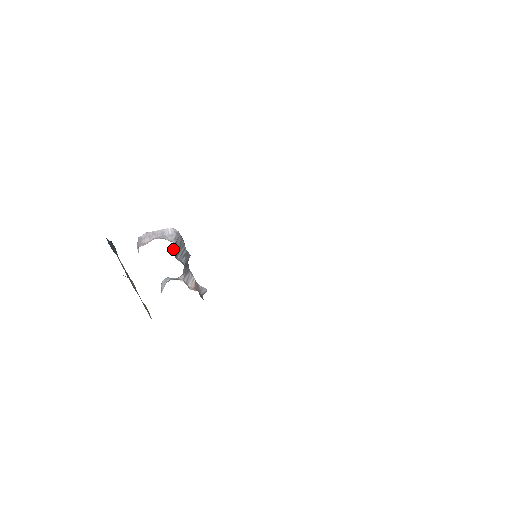
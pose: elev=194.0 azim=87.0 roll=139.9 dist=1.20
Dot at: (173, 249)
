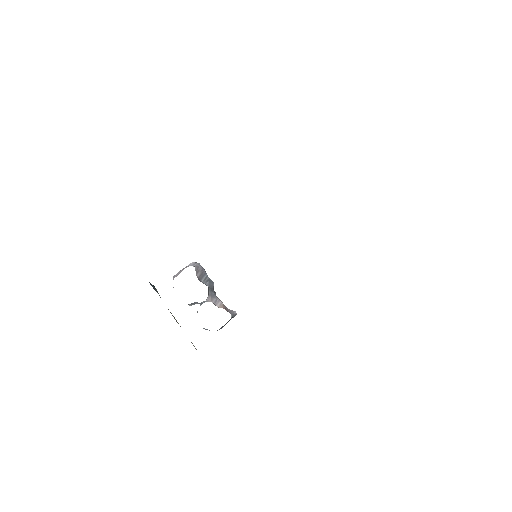
Dot at: occluded
